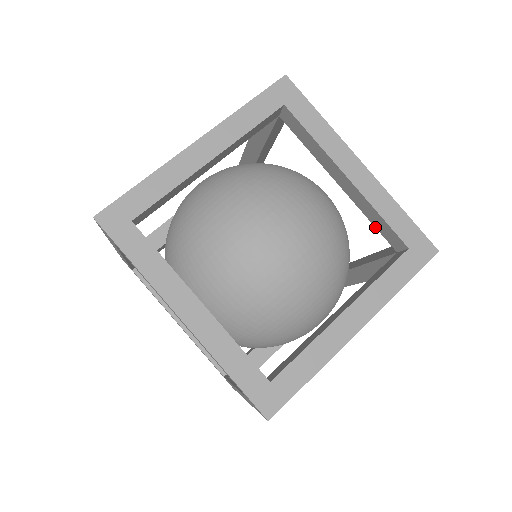
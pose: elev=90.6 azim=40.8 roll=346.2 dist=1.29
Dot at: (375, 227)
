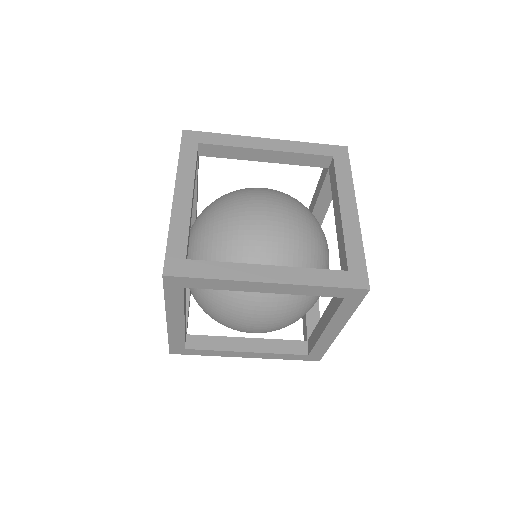
Dot at: occluded
